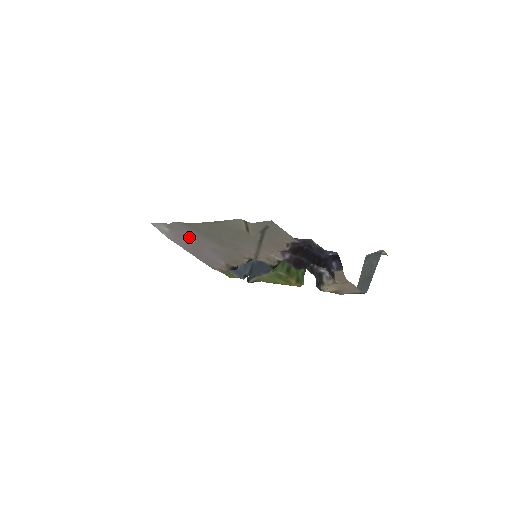
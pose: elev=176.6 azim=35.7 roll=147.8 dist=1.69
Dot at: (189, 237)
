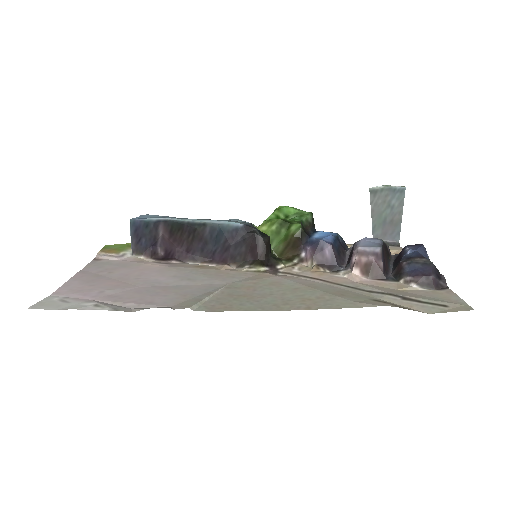
Dot at: (151, 294)
